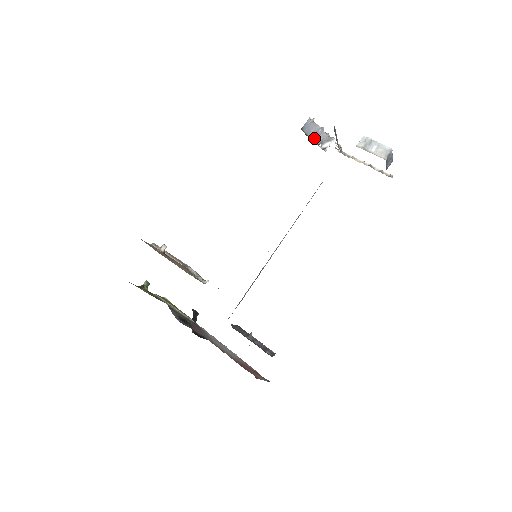
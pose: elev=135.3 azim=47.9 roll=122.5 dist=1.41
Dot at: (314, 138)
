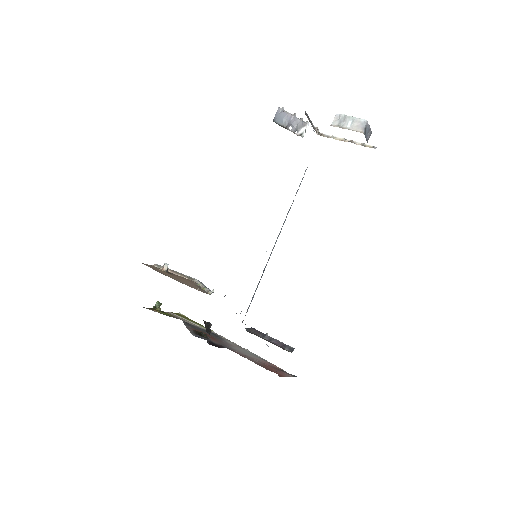
Dot at: (288, 127)
